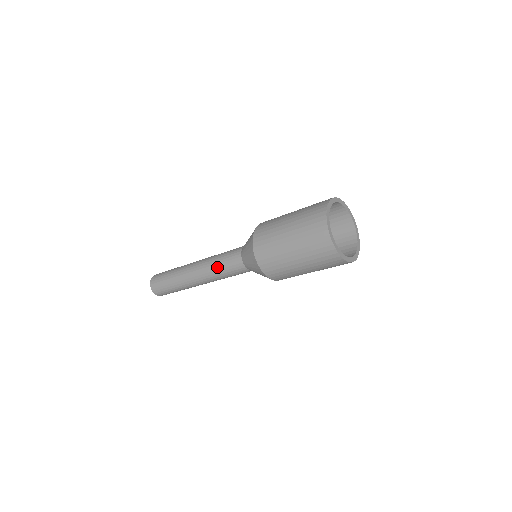
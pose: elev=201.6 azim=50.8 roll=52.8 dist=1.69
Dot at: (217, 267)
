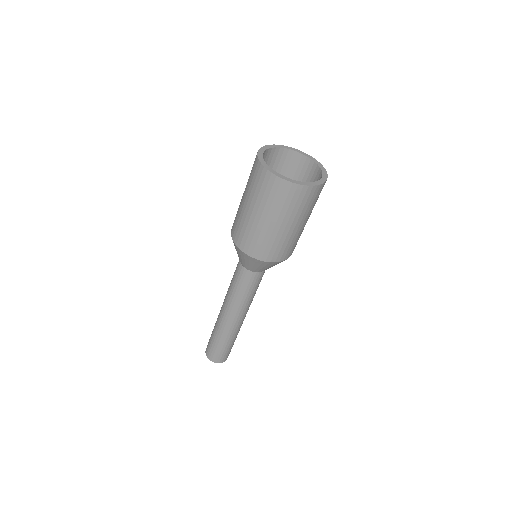
Dot at: (230, 287)
